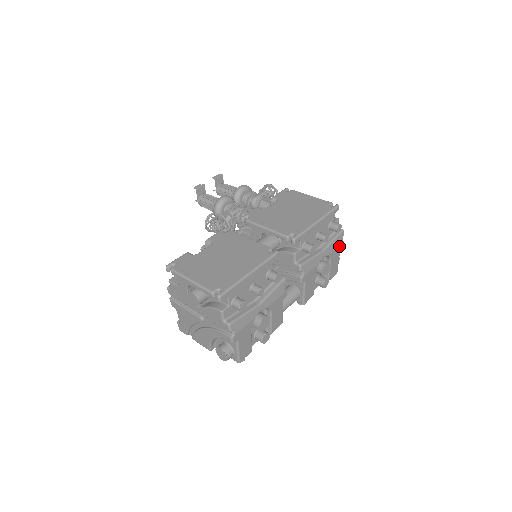
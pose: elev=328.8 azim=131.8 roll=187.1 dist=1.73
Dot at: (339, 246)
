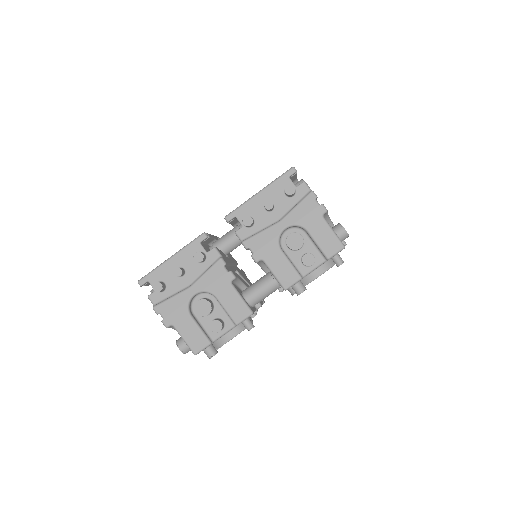
Dot at: (314, 211)
